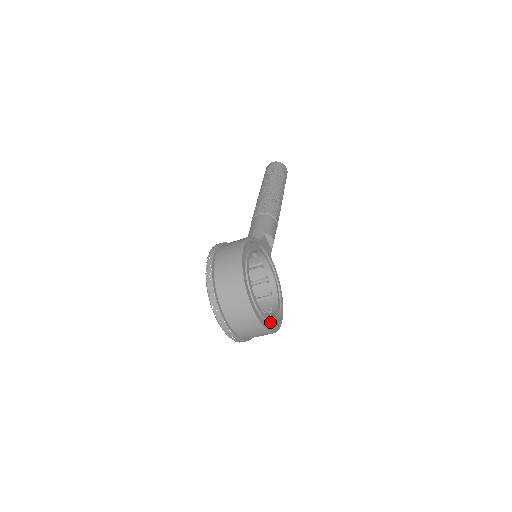
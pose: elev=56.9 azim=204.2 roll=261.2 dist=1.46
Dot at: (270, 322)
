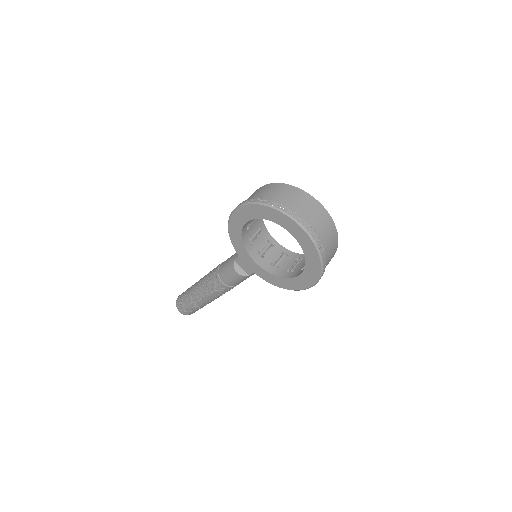
Dot at: occluded
